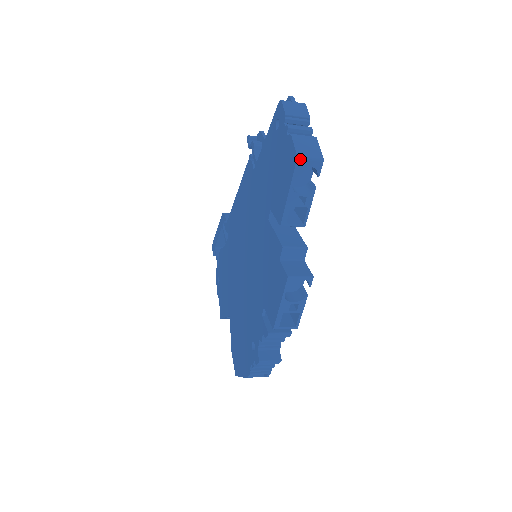
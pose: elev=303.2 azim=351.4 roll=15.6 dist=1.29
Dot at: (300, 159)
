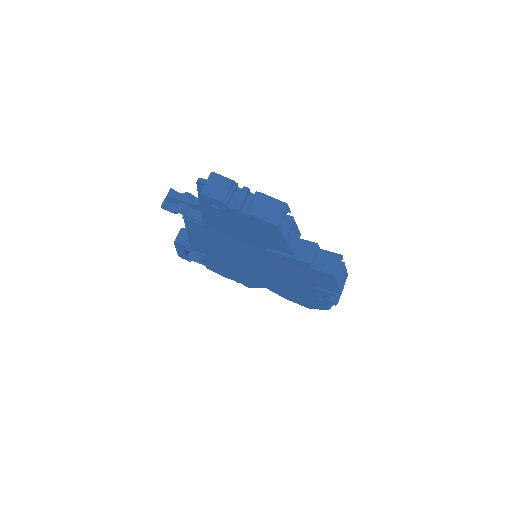
Dot at: (279, 224)
